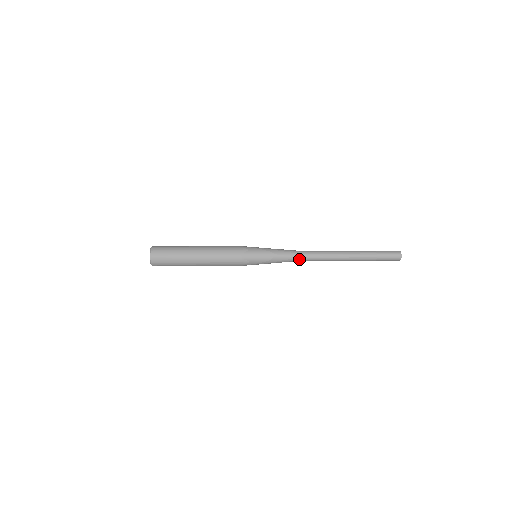
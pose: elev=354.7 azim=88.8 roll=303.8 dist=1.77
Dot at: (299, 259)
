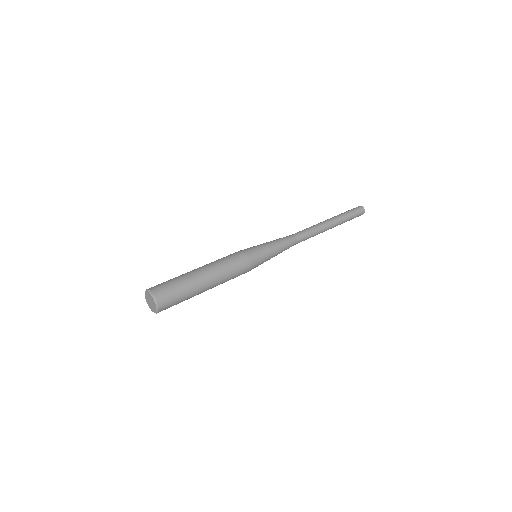
Dot at: (294, 241)
